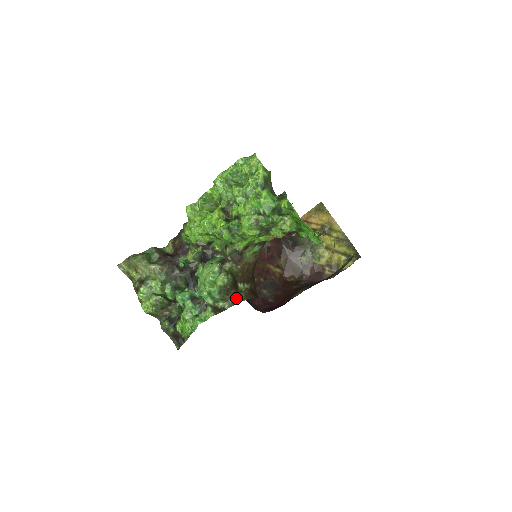
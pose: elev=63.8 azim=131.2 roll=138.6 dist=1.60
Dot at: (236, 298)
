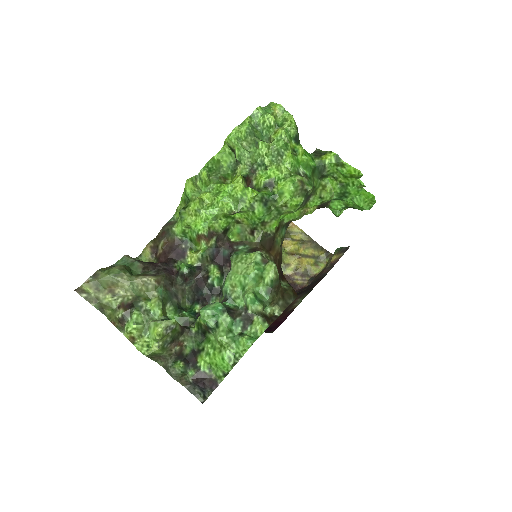
Dot at: (285, 298)
